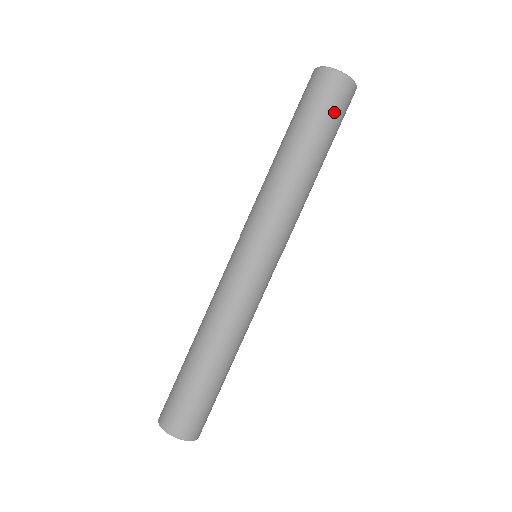
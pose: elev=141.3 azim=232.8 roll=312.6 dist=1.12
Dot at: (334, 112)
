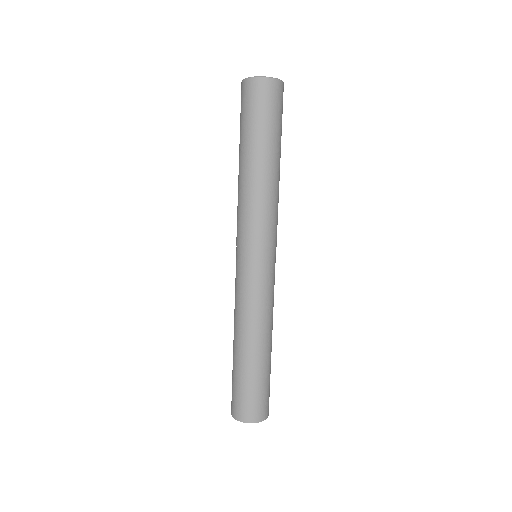
Dot at: (278, 114)
